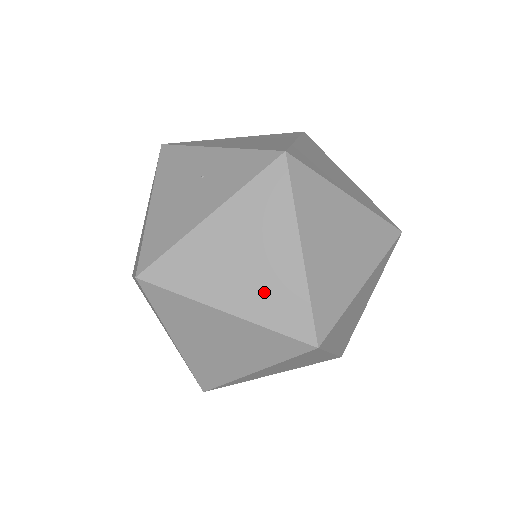
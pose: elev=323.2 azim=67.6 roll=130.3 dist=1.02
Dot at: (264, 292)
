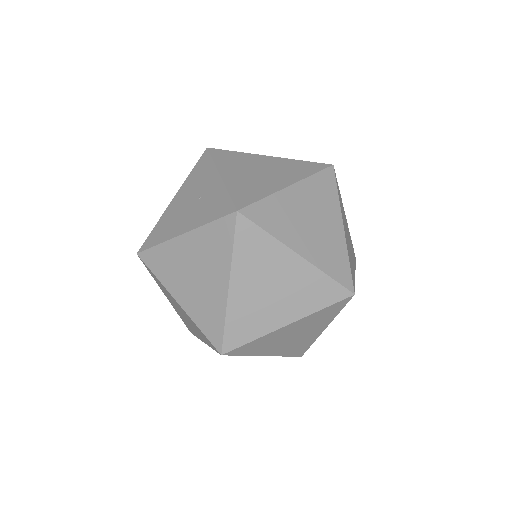
Dot at: (200, 302)
